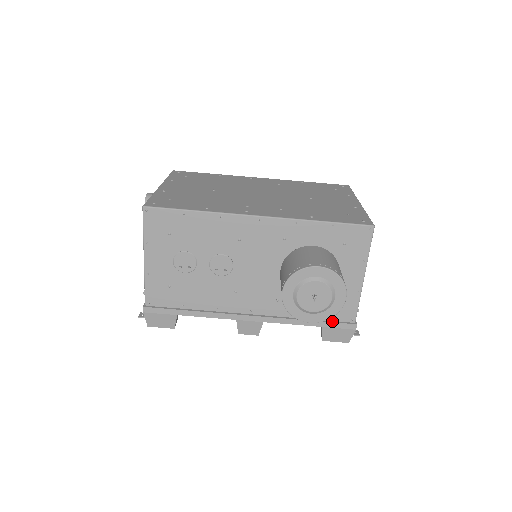
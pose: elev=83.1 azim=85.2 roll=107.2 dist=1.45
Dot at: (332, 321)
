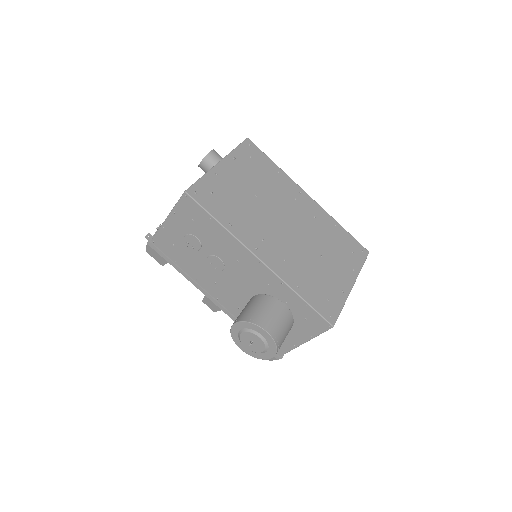
Dot at: occluded
